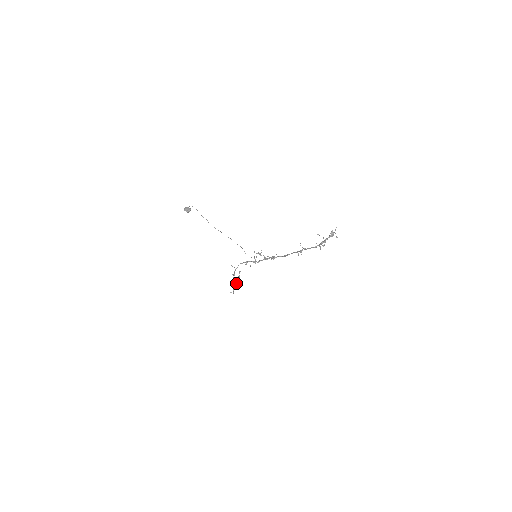
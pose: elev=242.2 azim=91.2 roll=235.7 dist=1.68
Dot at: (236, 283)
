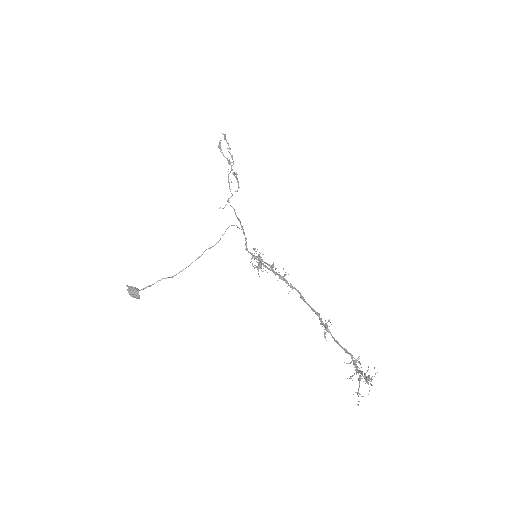
Dot at: occluded
